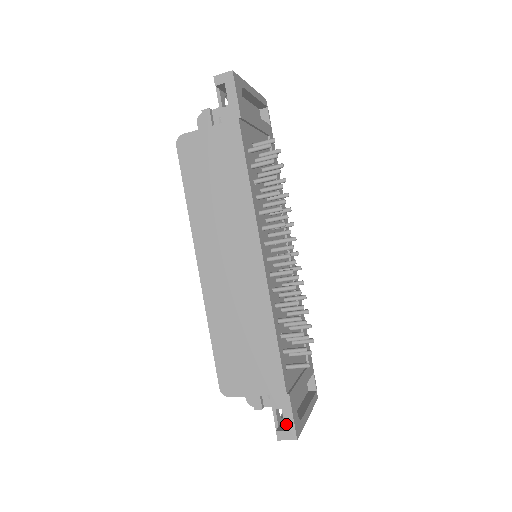
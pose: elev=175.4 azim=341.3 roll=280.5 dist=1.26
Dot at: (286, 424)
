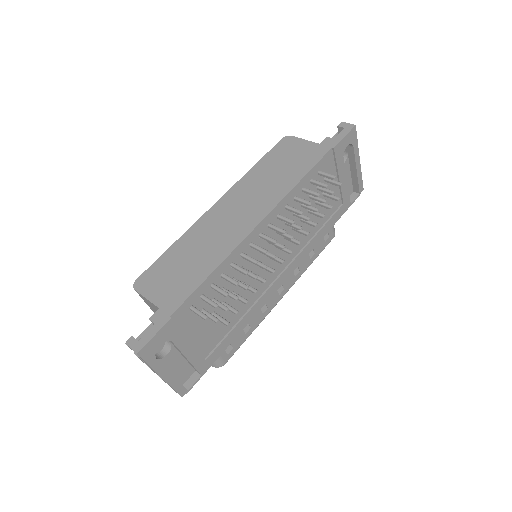
Dot at: (144, 336)
